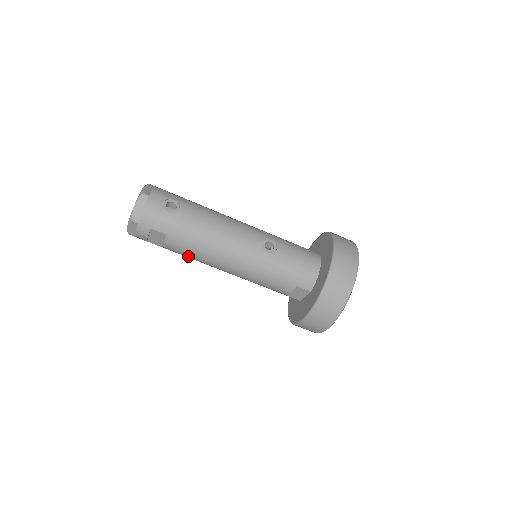
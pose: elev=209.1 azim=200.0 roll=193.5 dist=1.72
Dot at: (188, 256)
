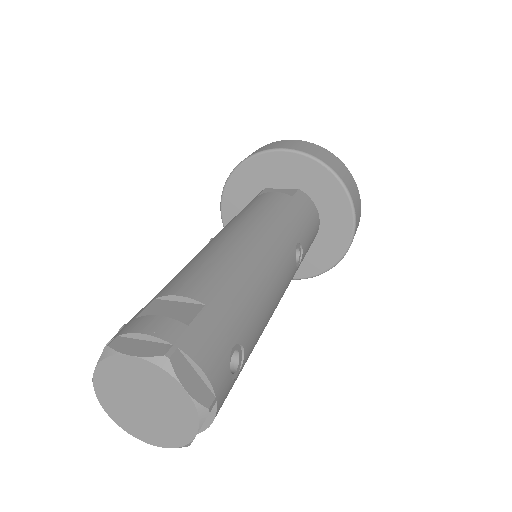
Dot at: occluded
